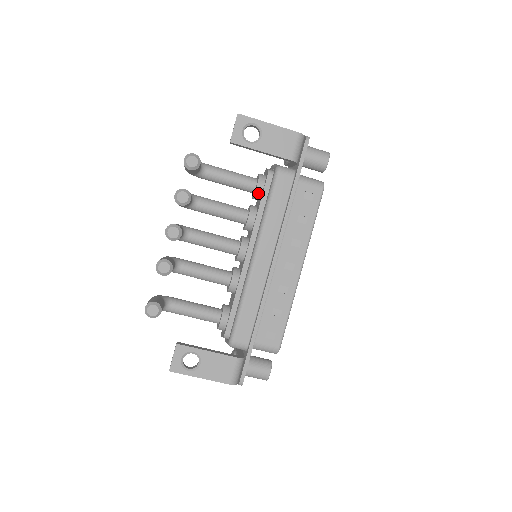
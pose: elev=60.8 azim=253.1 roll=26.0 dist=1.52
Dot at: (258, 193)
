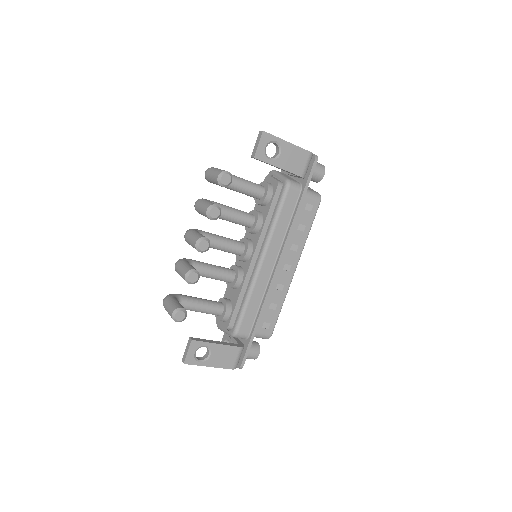
Dot at: (266, 201)
